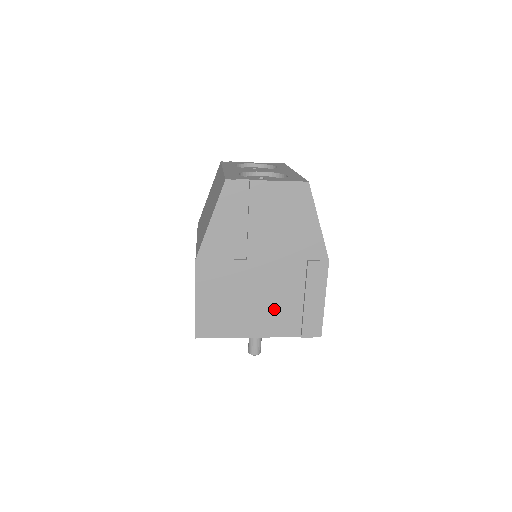
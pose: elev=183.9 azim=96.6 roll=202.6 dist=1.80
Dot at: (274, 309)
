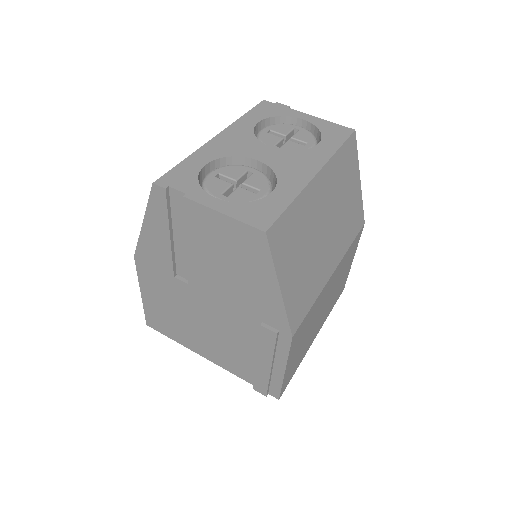
Dot at: (223, 346)
